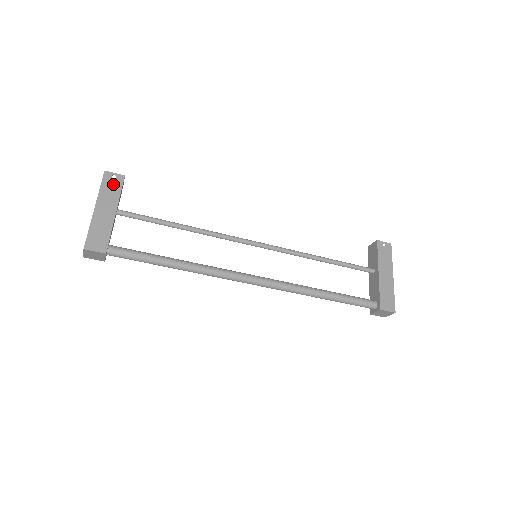
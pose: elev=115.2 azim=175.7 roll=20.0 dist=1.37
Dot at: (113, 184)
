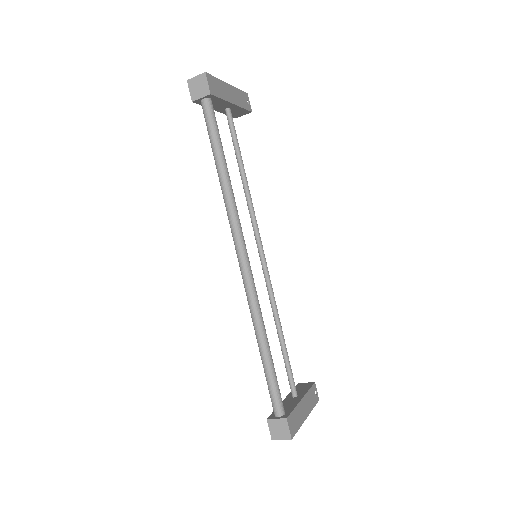
Dot at: (245, 101)
